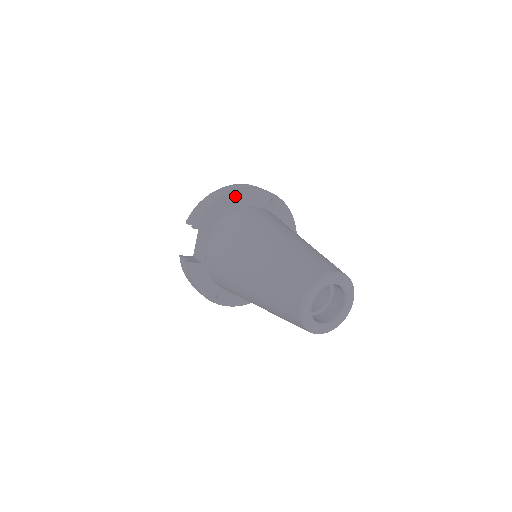
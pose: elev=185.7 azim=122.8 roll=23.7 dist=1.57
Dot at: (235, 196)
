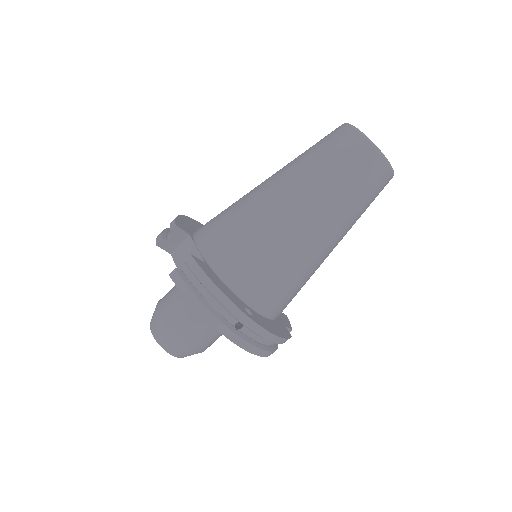
Dot at: (194, 222)
